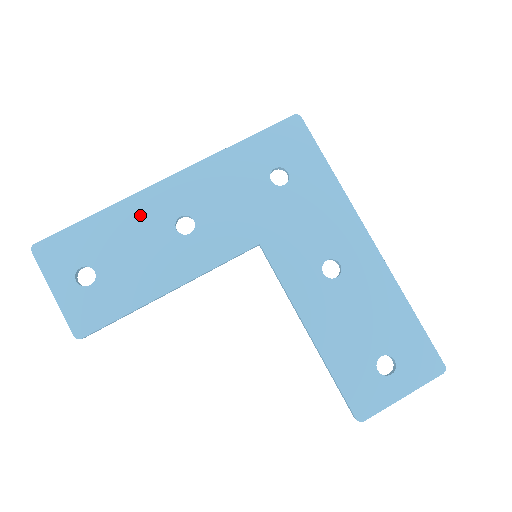
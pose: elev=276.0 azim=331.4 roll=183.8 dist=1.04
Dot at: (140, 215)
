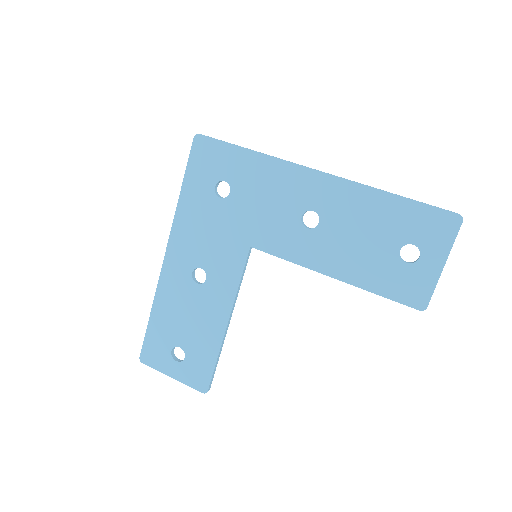
Dot at: (172, 293)
